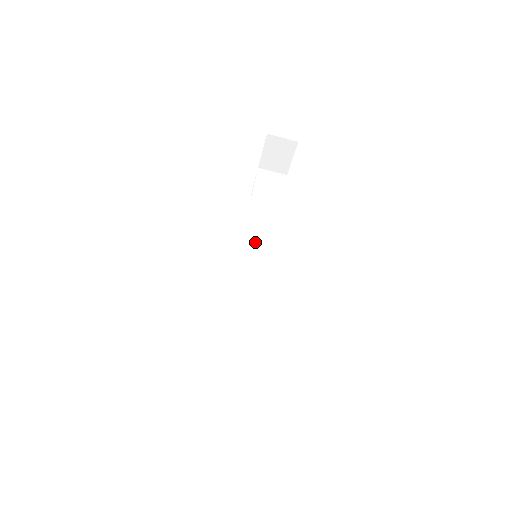
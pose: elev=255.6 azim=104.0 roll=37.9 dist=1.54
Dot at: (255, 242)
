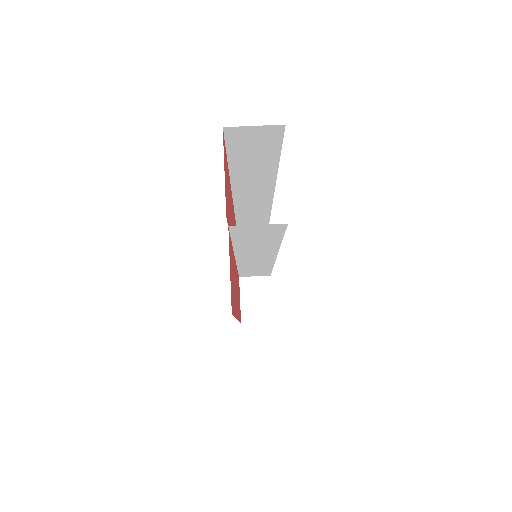
Dot at: (252, 261)
